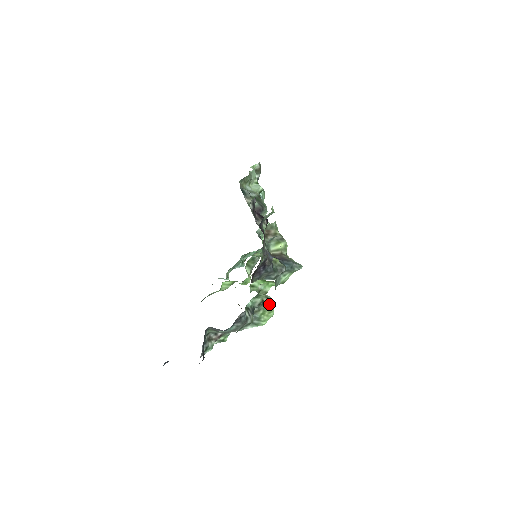
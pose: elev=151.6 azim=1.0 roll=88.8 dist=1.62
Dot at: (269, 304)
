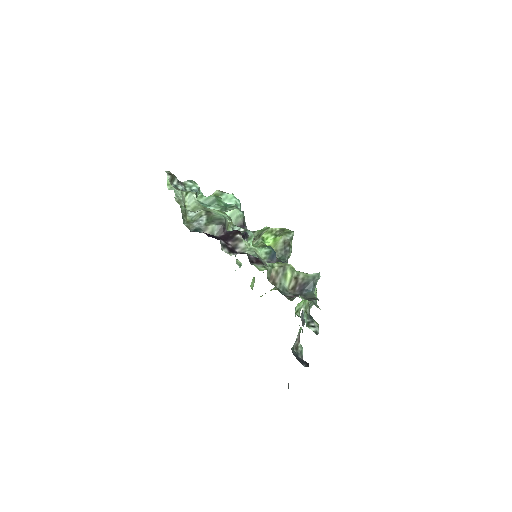
Dot at: occluded
